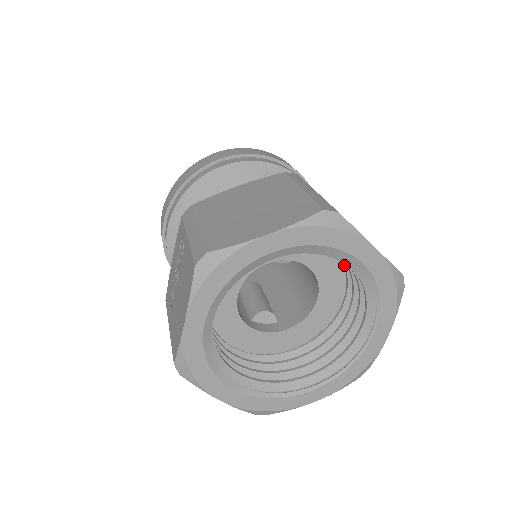
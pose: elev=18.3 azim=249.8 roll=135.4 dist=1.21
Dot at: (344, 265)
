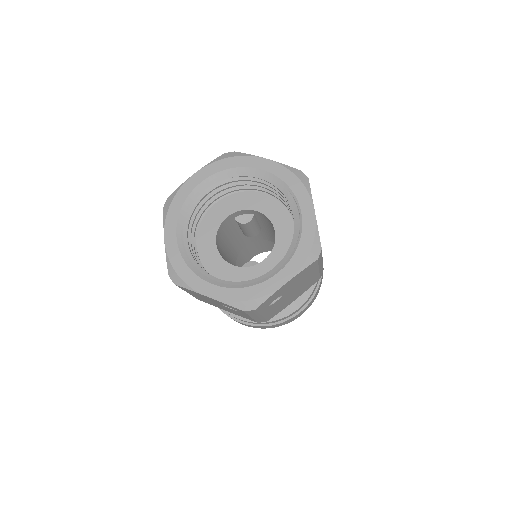
Dot at: occluded
